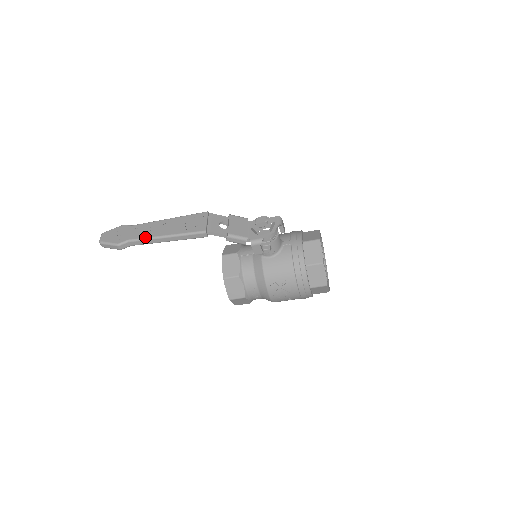
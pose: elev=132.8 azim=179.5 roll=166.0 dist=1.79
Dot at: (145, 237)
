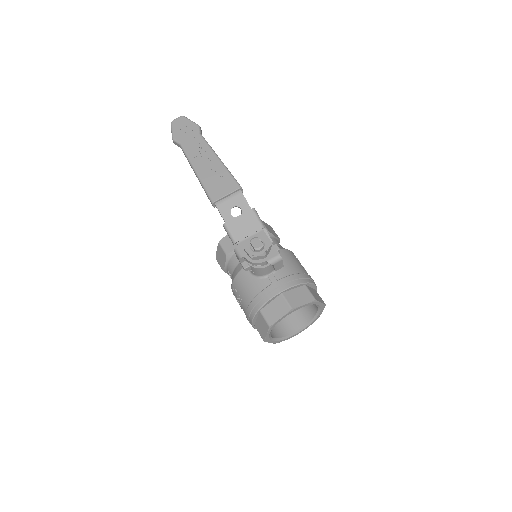
Dot at: (188, 155)
